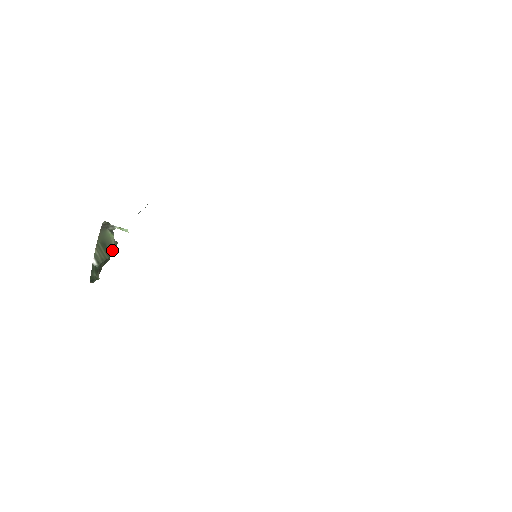
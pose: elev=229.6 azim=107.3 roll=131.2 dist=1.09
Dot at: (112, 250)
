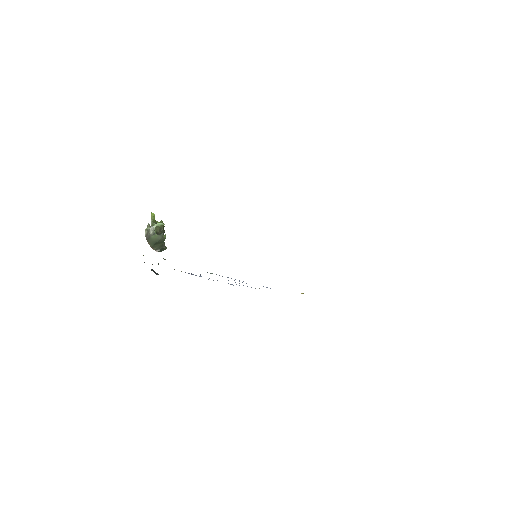
Dot at: (162, 239)
